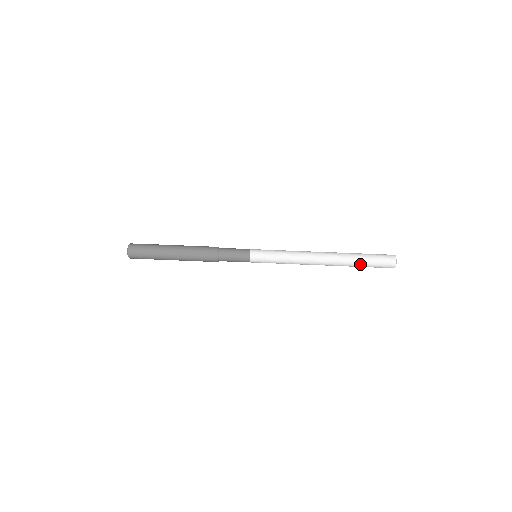
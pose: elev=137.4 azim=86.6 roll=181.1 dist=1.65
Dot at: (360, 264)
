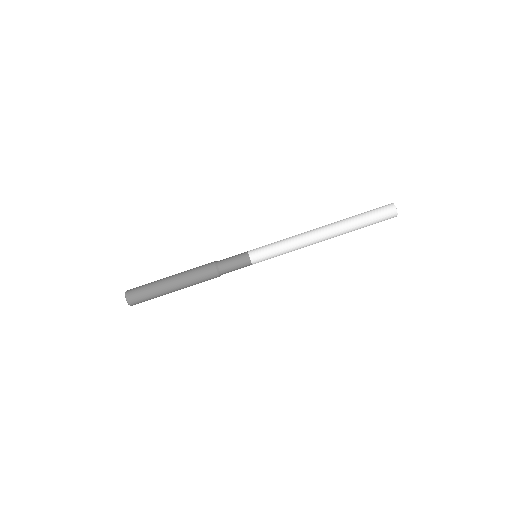
Dot at: occluded
